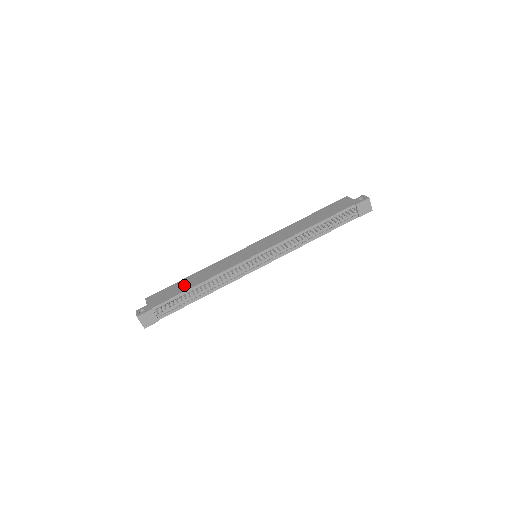
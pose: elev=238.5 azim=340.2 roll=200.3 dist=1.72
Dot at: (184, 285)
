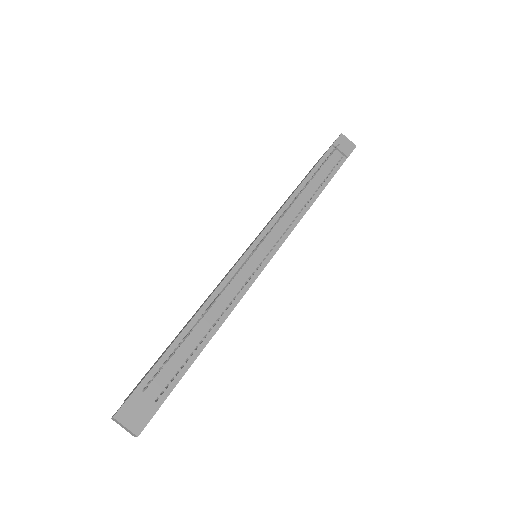
Dot at: (174, 339)
